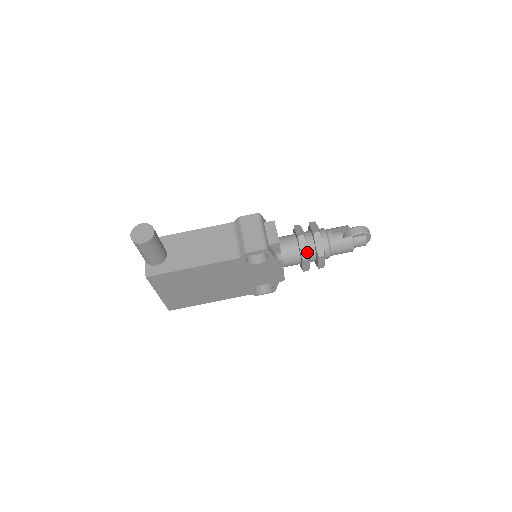
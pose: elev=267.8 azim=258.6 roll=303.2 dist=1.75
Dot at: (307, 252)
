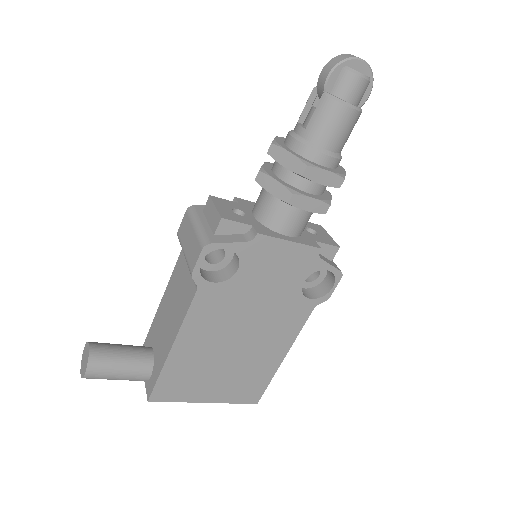
Dot at: (282, 188)
